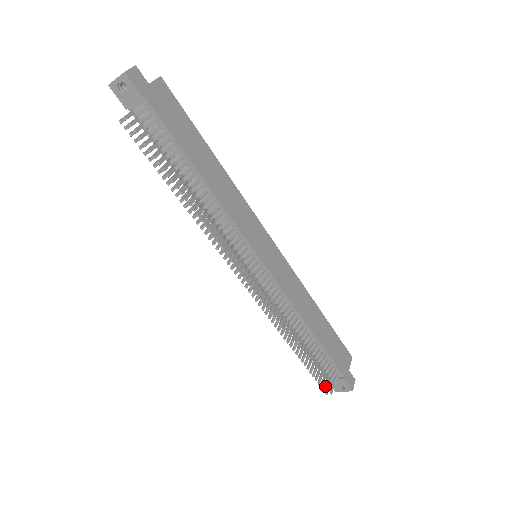
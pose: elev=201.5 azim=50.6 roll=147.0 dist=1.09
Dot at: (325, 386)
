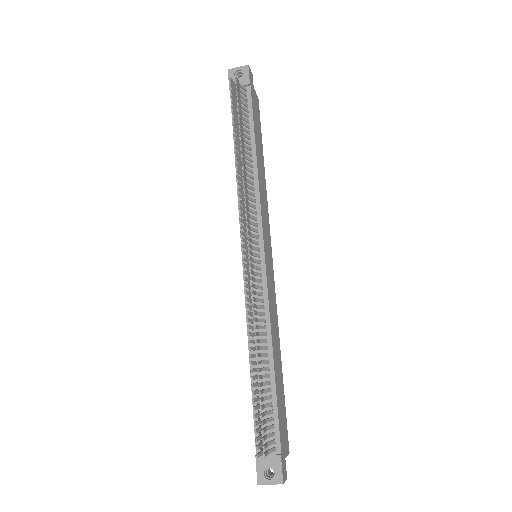
Dot at: (263, 438)
